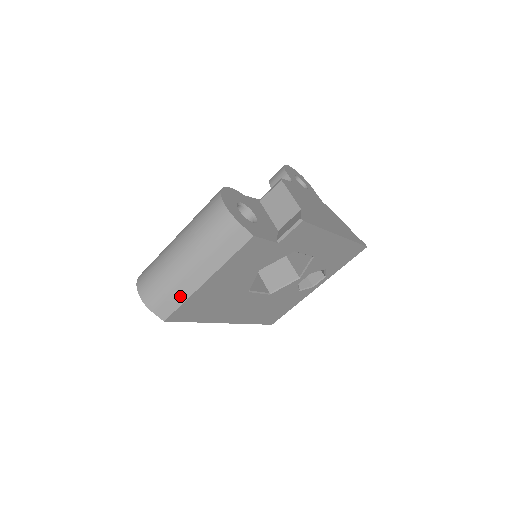
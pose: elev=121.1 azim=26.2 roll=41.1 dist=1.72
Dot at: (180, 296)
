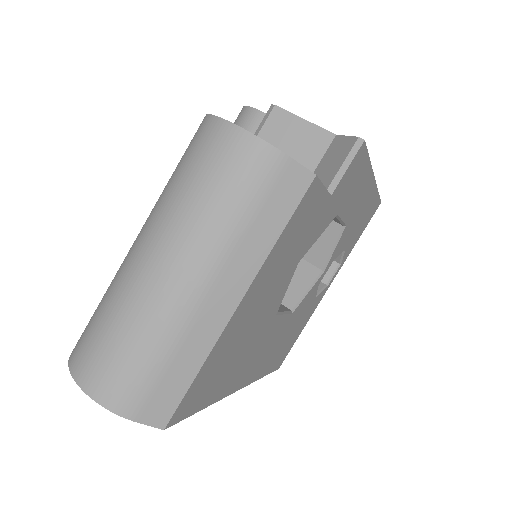
Dot at: (189, 360)
